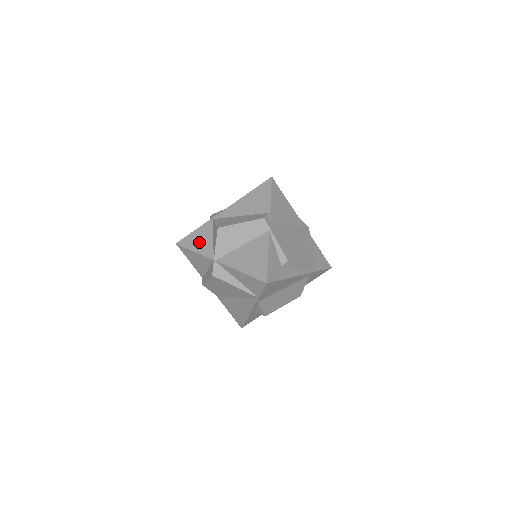
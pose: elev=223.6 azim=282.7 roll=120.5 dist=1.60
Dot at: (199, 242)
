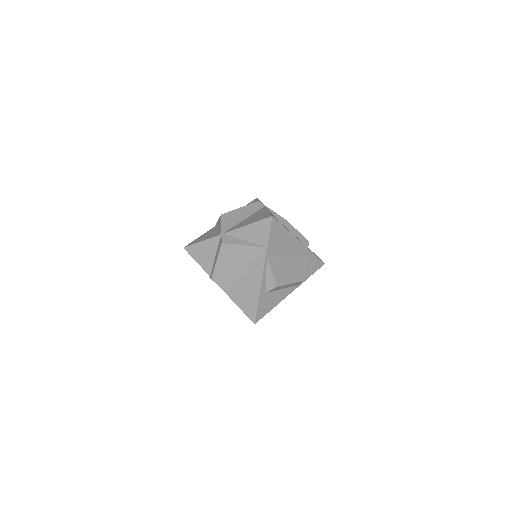
Dot at: (205, 237)
